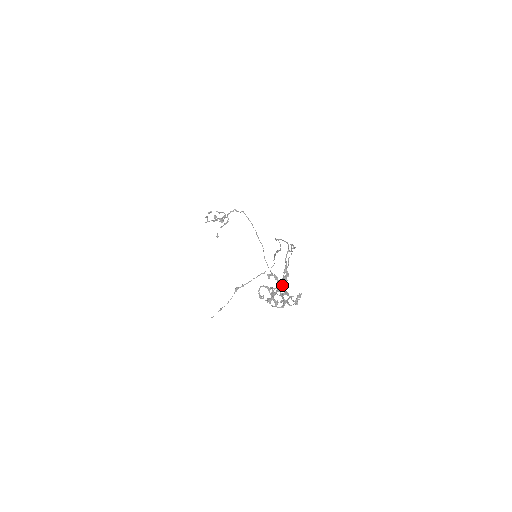
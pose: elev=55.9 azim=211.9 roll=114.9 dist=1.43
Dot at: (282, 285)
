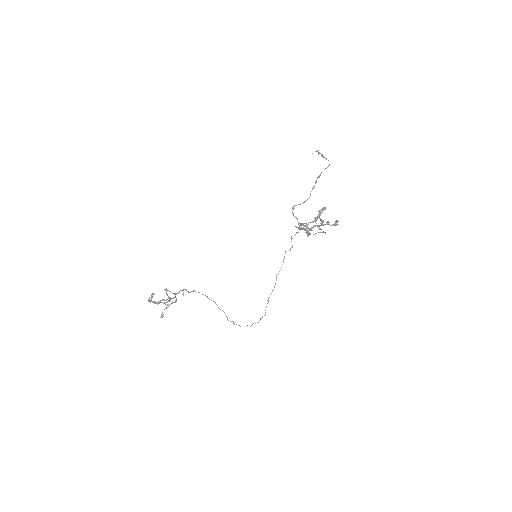
Dot at: occluded
